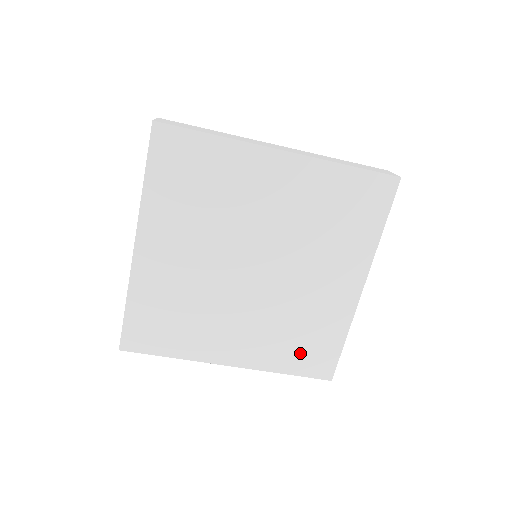
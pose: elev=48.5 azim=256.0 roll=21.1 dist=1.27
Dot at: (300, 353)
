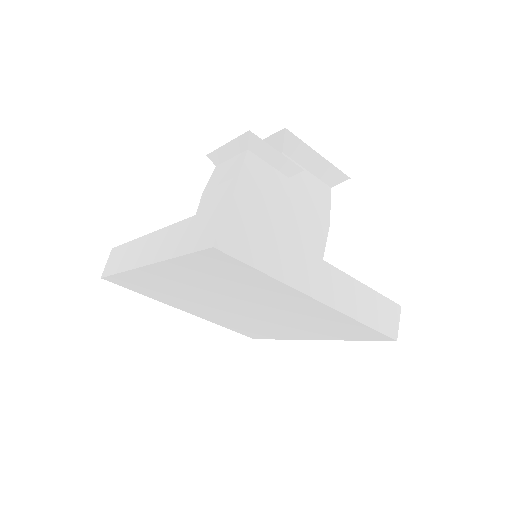
Dot at: (242, 329)
